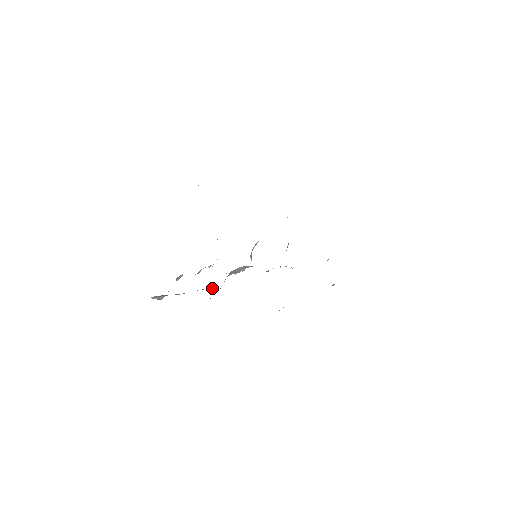
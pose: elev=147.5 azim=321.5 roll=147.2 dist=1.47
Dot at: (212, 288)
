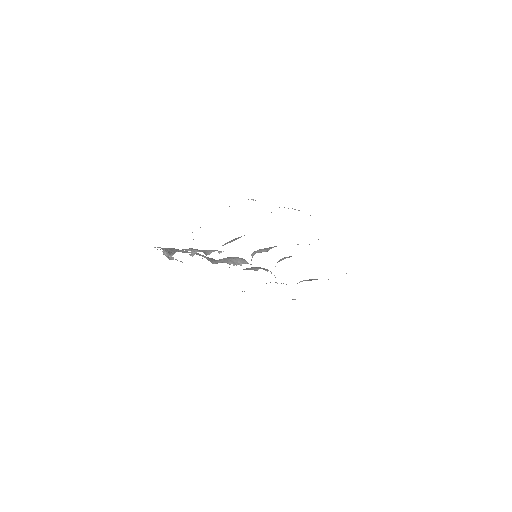
Dot at: (208, 258)
